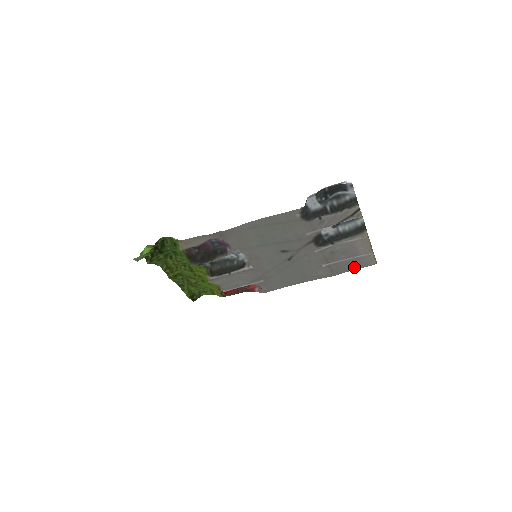
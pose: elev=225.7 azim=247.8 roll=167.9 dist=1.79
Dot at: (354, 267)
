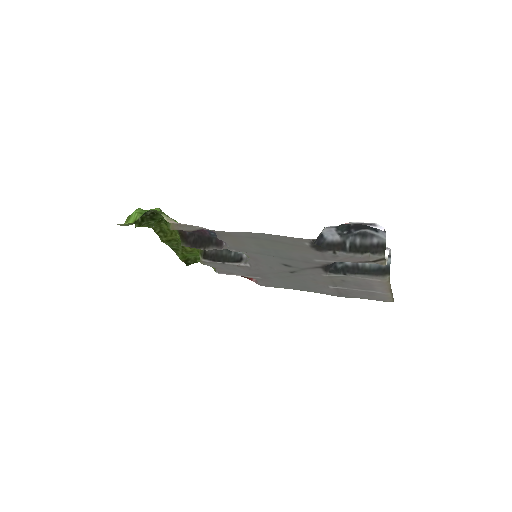
Dot at: (366, 297)
